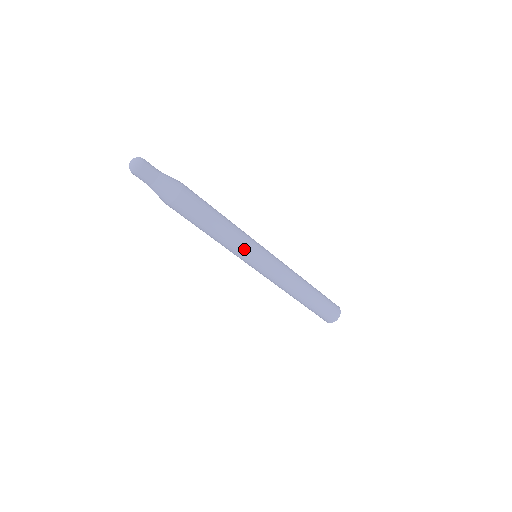
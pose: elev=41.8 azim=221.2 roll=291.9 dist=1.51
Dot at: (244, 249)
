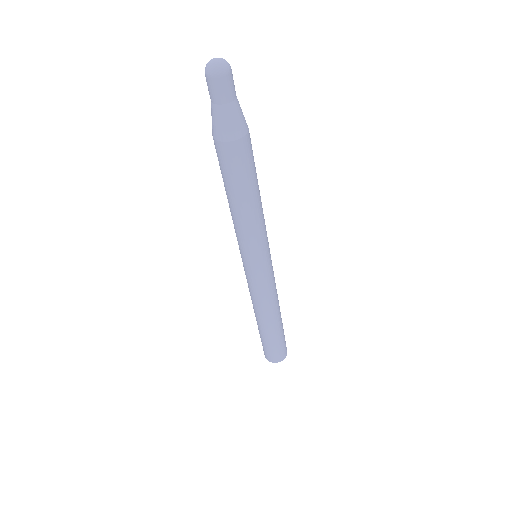
Dot at: (254, 243)
